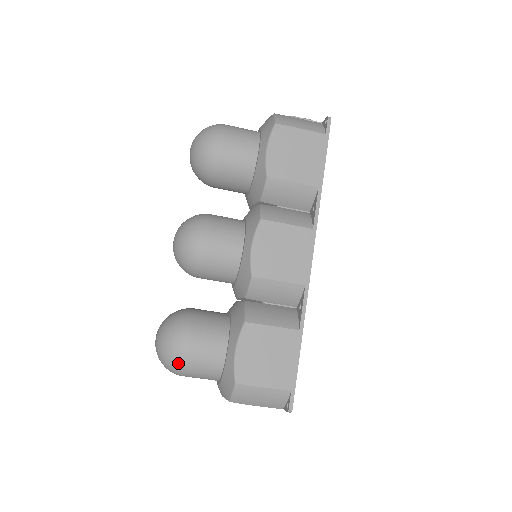
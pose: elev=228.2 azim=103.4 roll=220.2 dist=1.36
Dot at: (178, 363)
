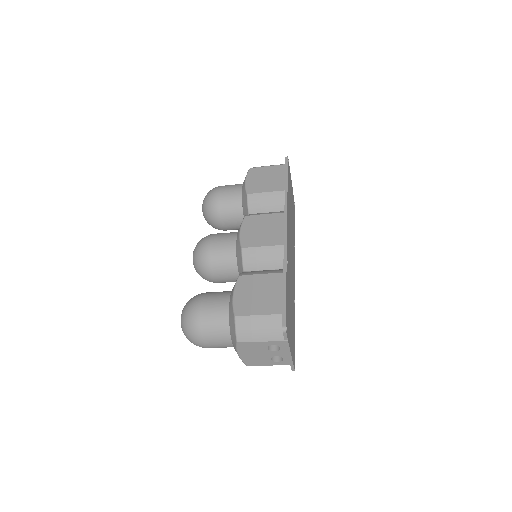
Dot at: (194, 322)
